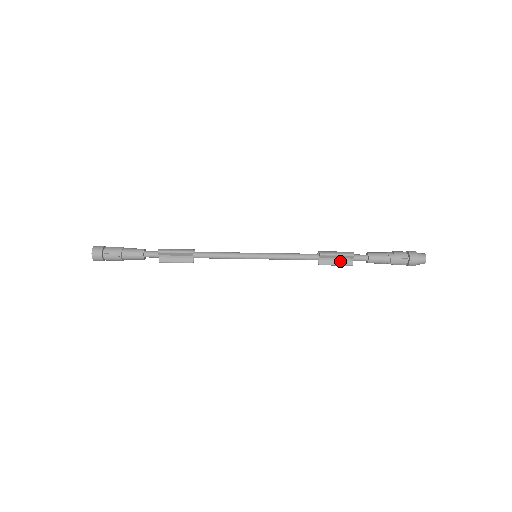
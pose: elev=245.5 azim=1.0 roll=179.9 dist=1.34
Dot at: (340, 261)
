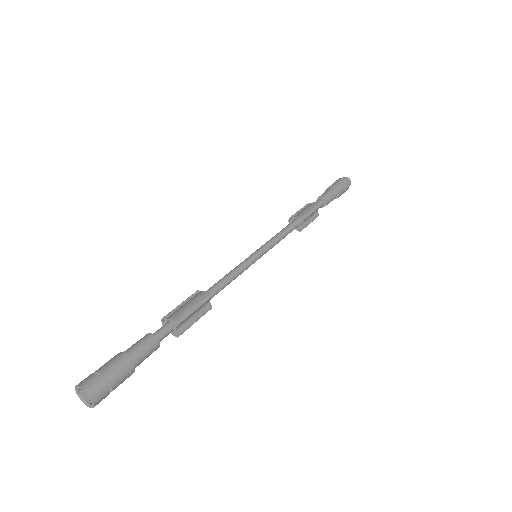
Dot at: (312, 217)
